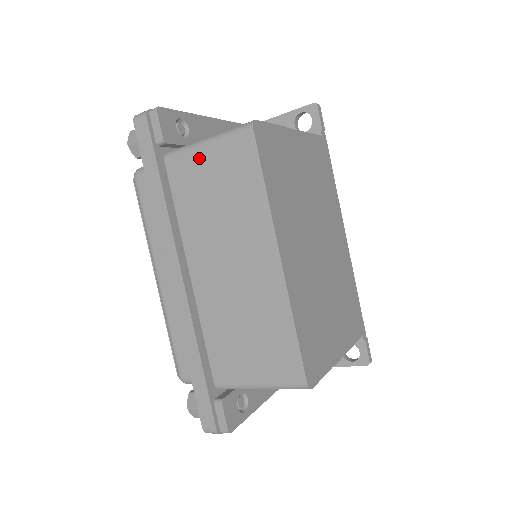
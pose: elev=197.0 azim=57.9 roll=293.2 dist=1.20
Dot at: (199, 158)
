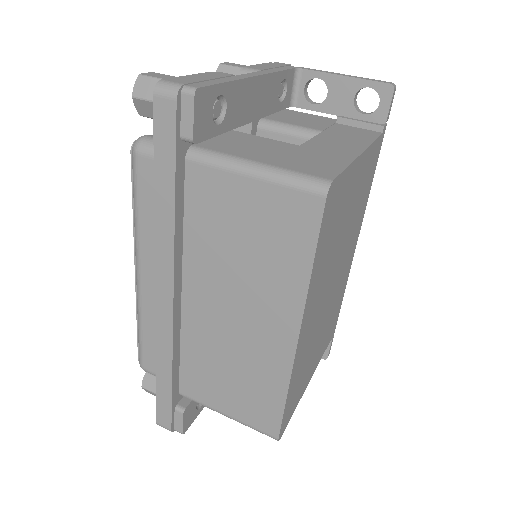
Dot at: (237, 187)
